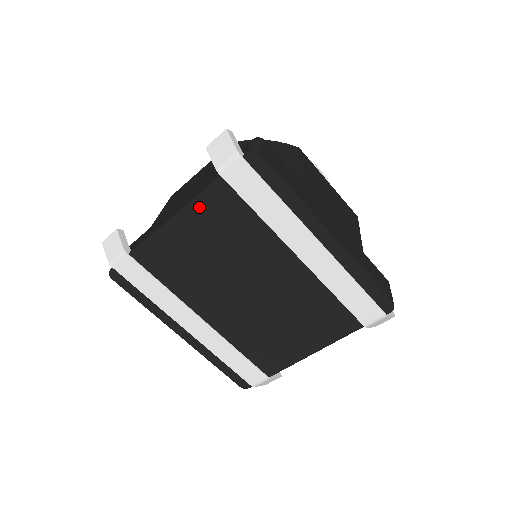
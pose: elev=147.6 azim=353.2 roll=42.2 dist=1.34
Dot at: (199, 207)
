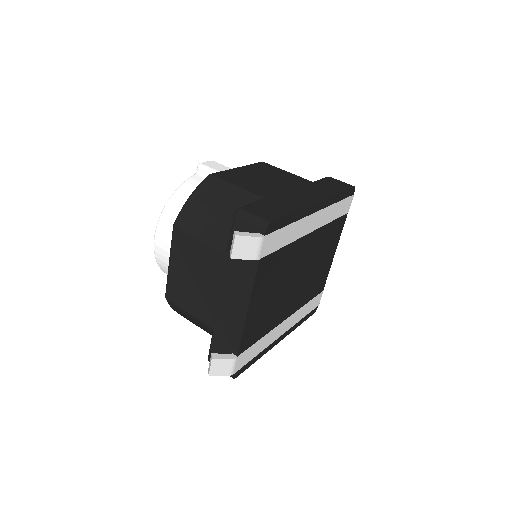
Dot at: (257, 286)
